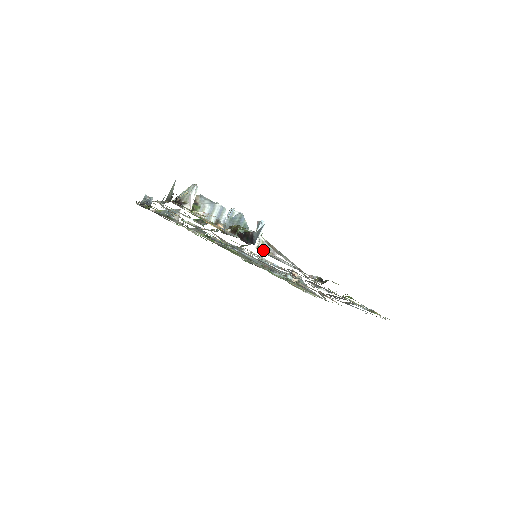
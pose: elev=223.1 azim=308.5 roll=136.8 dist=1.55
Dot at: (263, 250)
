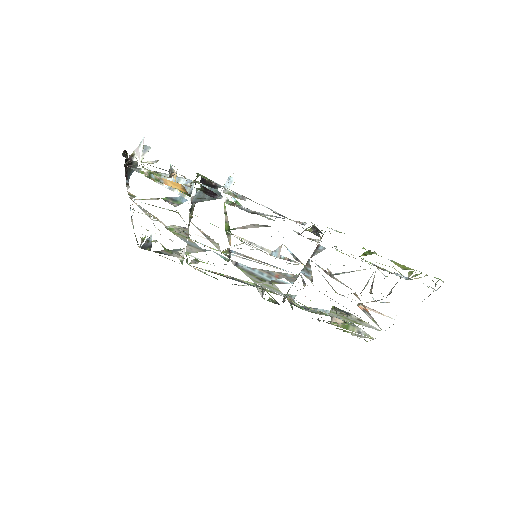
Dot at: (228, 194)
